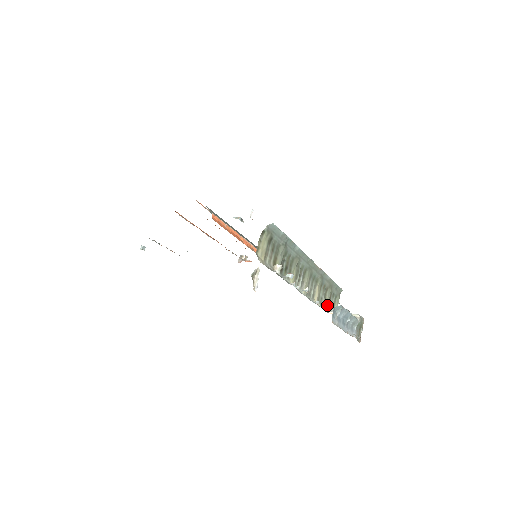
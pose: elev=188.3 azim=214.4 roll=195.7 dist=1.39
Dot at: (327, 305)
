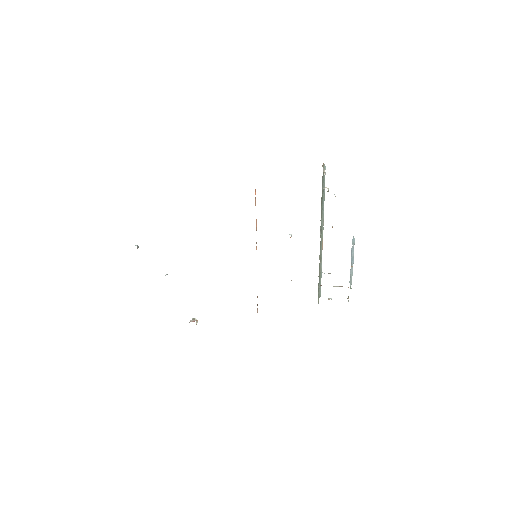
Dot at: occluded
